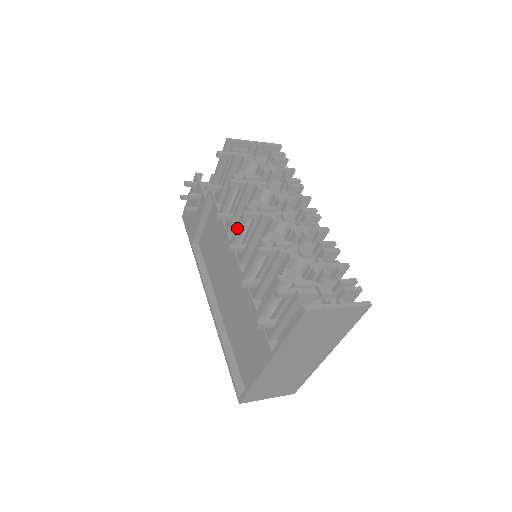
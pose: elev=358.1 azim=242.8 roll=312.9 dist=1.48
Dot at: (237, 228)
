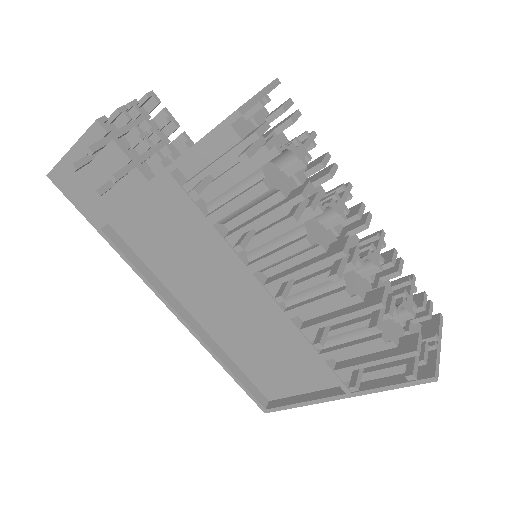
Dot at: (273, 259)
